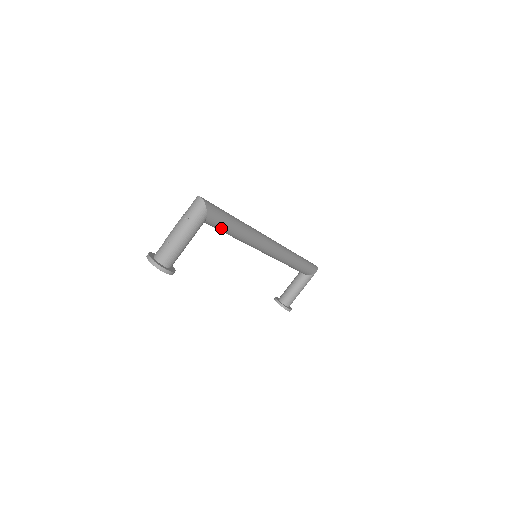
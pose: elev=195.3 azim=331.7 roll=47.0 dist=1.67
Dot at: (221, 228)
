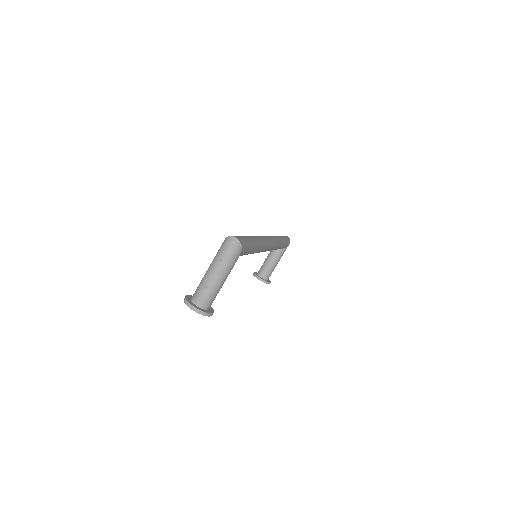
Dot at: (245, 254)
